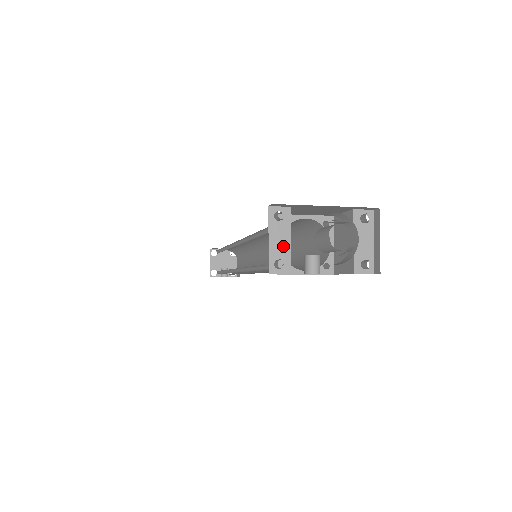
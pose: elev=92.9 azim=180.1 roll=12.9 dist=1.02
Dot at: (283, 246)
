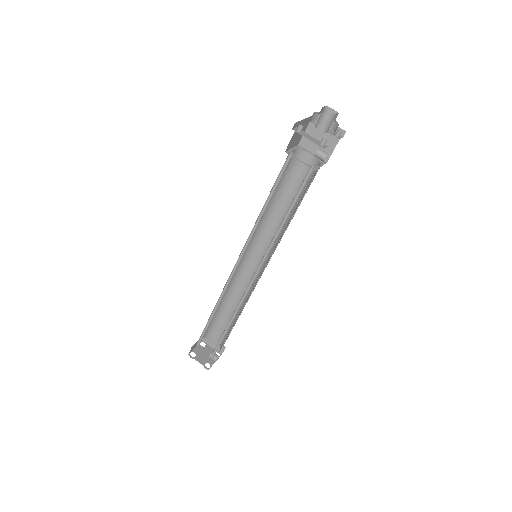
Dot at: (314, 139)
